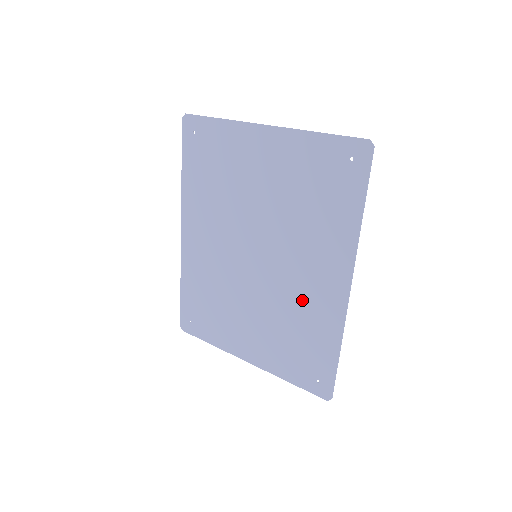
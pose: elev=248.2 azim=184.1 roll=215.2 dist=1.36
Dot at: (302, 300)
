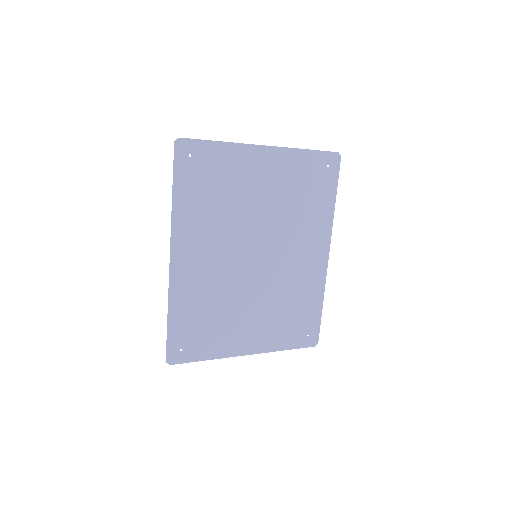
Dot at: (296, 278)
